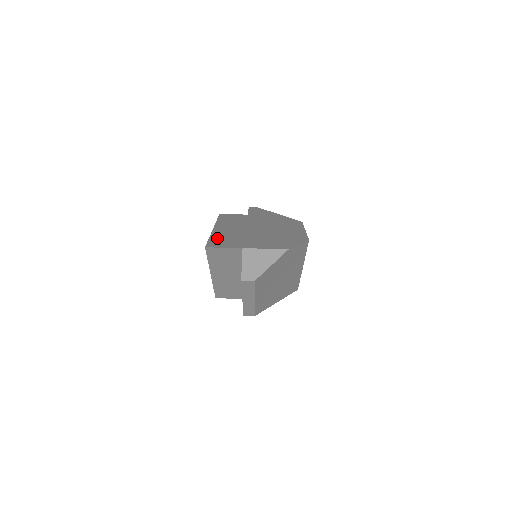
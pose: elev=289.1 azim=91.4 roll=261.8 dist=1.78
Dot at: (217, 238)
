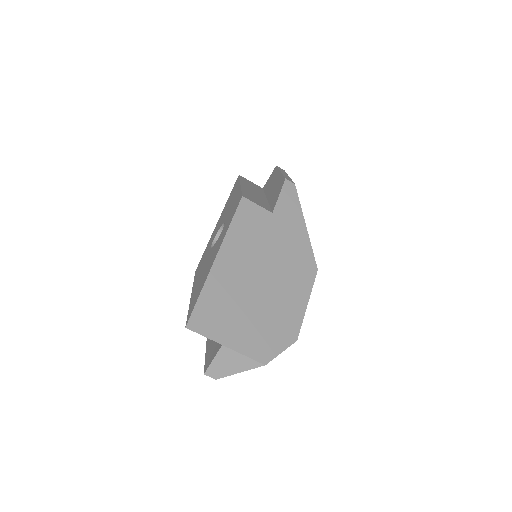
Dot at: (208, 299)
